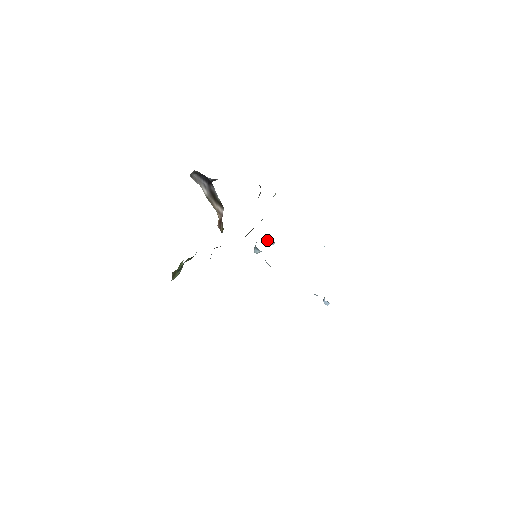
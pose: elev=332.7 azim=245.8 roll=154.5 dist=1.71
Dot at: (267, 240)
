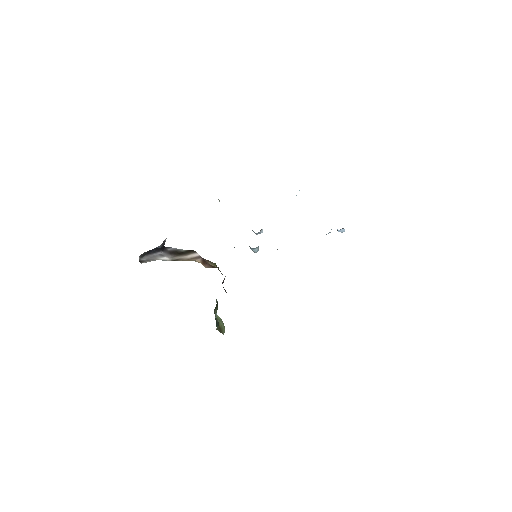
Dot at: occluded
